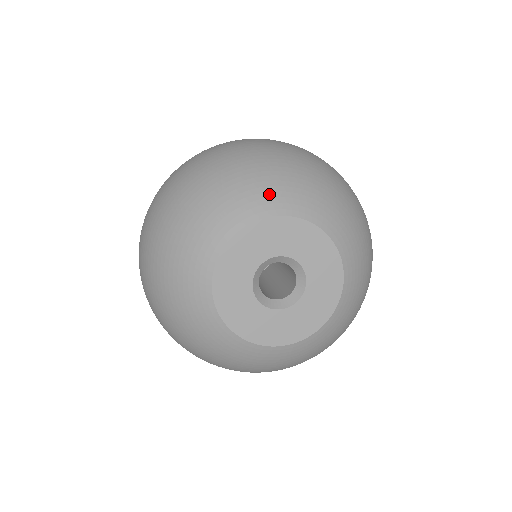
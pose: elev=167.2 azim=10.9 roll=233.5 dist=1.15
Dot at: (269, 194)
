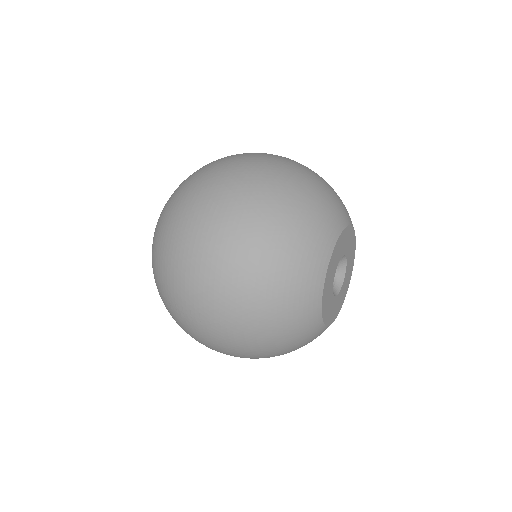
Dot at: occluded
